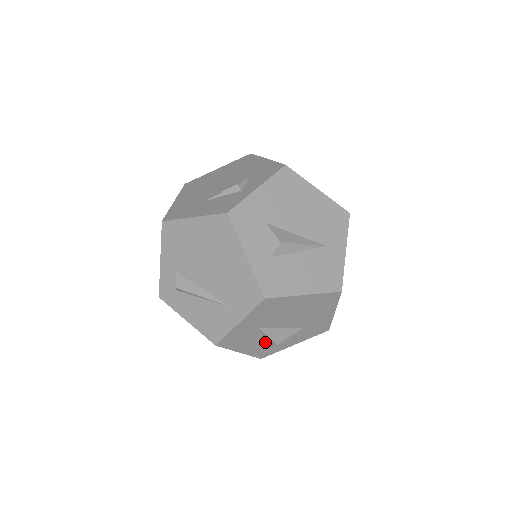
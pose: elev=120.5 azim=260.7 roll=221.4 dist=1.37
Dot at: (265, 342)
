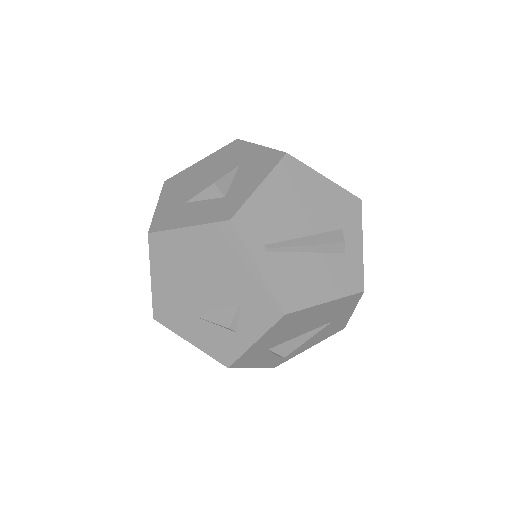
Dot at: occluded
